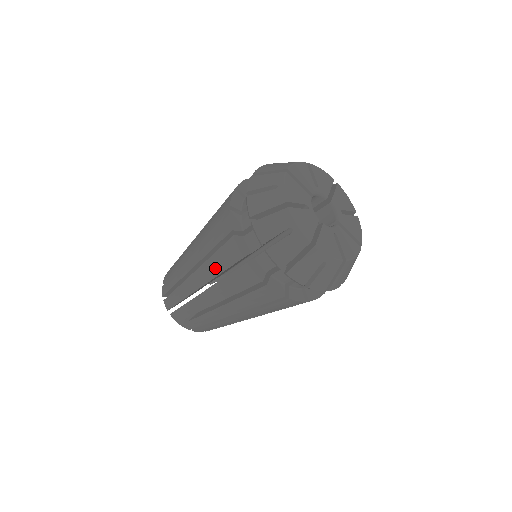
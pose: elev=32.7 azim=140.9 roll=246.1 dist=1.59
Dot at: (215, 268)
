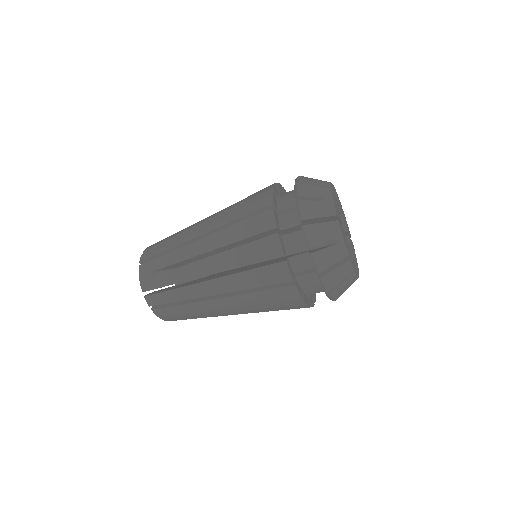
Dot at: (233, 216)
